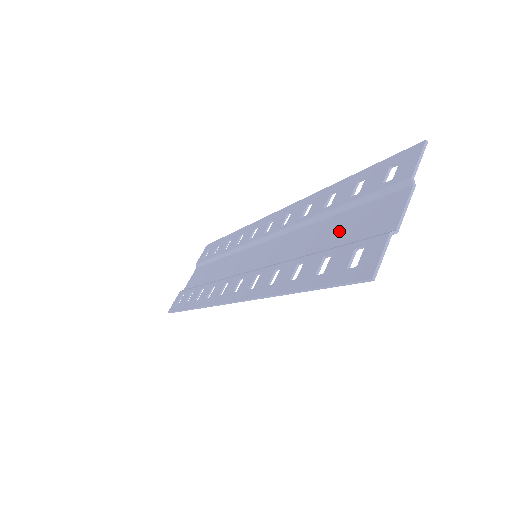
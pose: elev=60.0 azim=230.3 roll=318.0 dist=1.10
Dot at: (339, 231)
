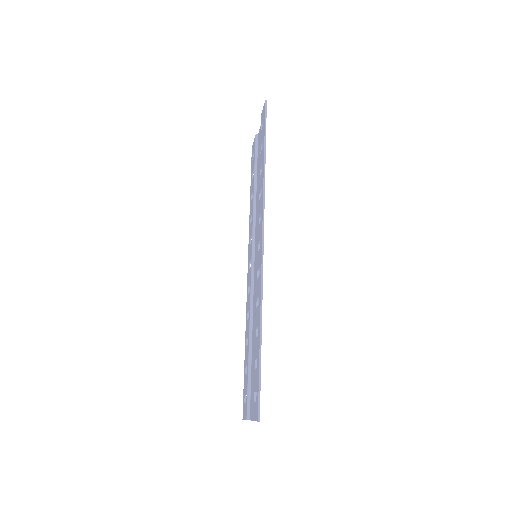
Dot at: (253, 363)
